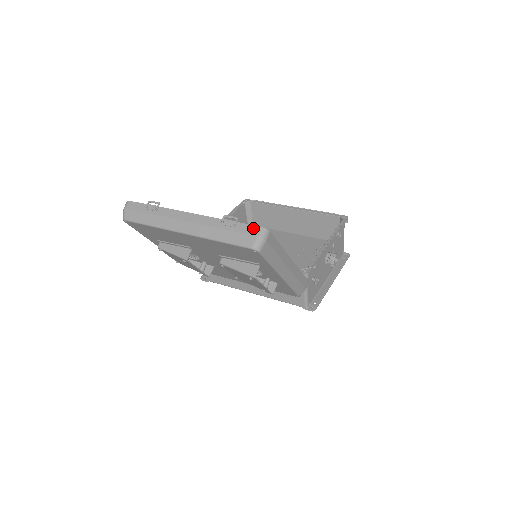
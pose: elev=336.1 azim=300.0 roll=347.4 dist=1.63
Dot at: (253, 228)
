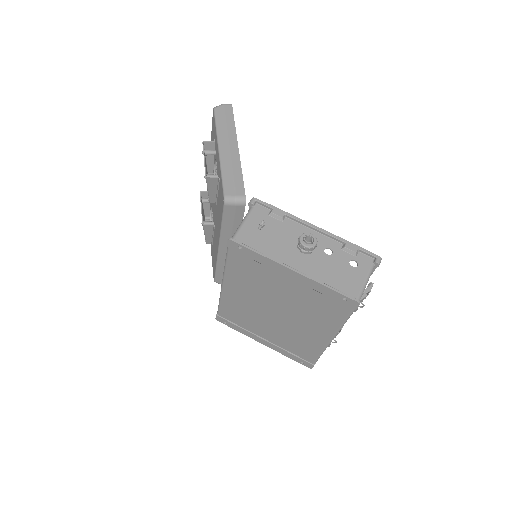
Dot at: occluded
